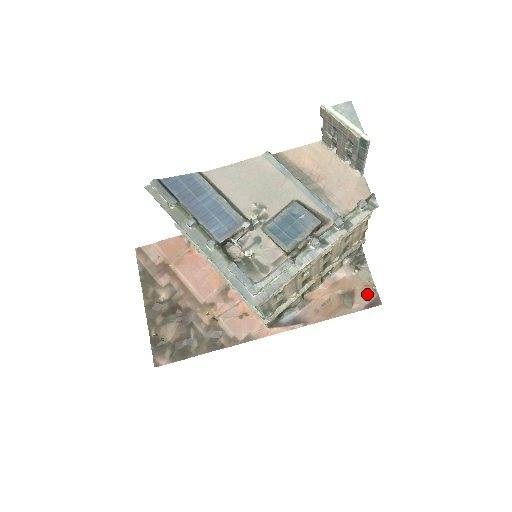
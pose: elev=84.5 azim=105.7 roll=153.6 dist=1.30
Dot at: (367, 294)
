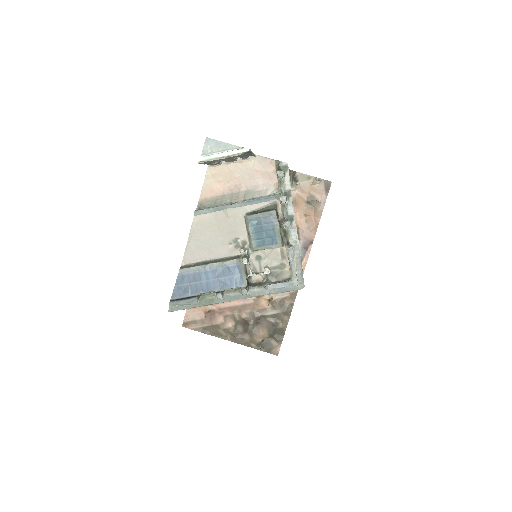
Dot at: (318, 187)
